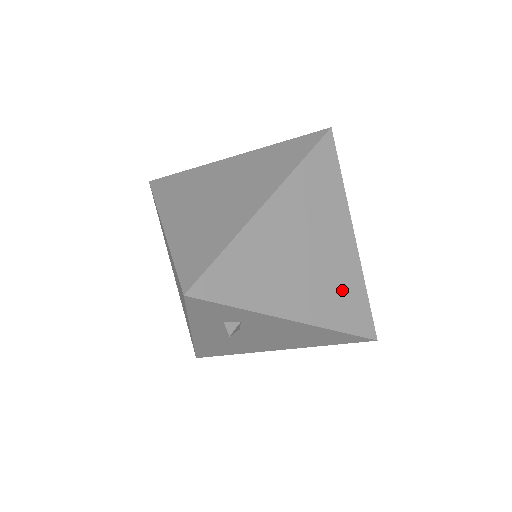
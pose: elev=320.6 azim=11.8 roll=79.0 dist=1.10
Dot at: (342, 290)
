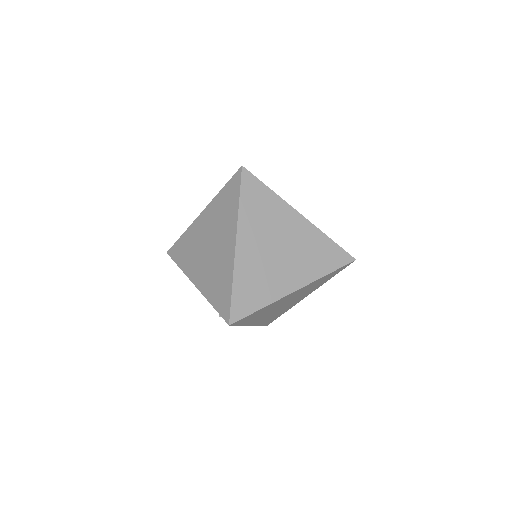
Dot at: (279, 313)
